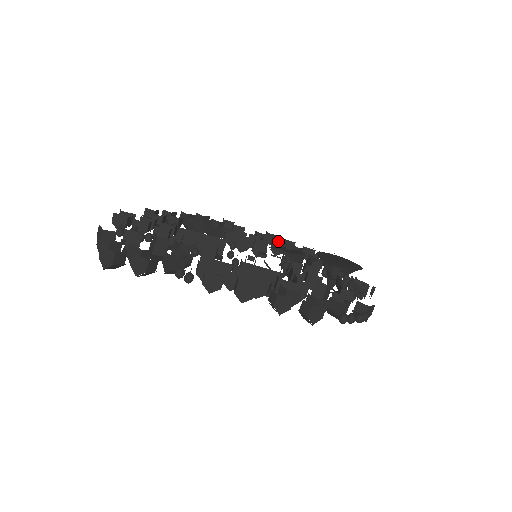
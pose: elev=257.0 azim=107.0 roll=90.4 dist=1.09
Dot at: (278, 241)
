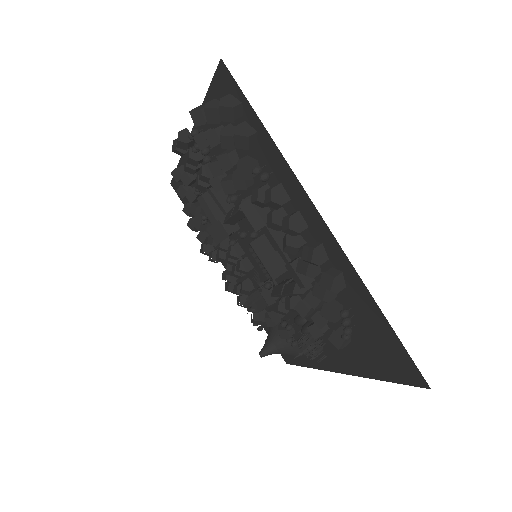
Dot at: occluded
